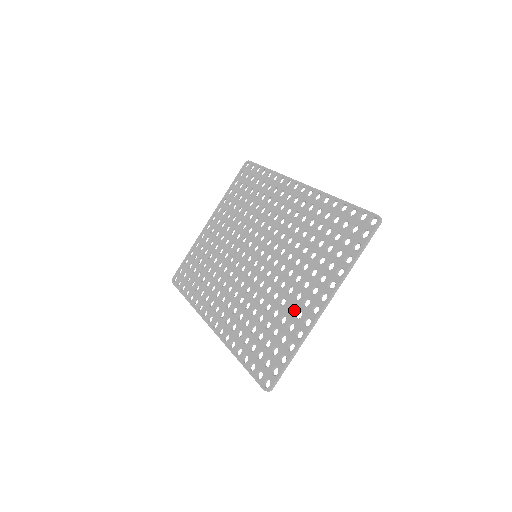
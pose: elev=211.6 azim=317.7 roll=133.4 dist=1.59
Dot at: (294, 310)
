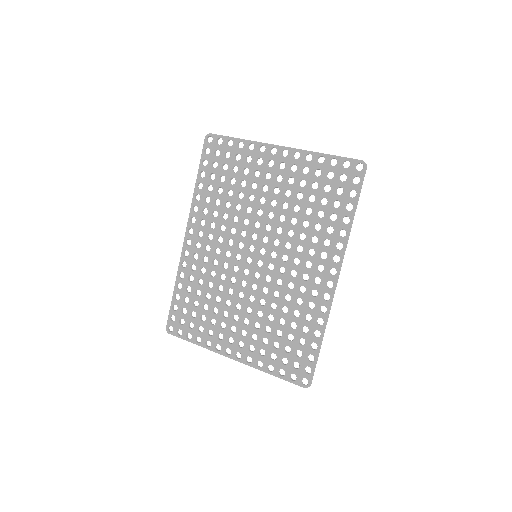
Dot at: (222, 331)
